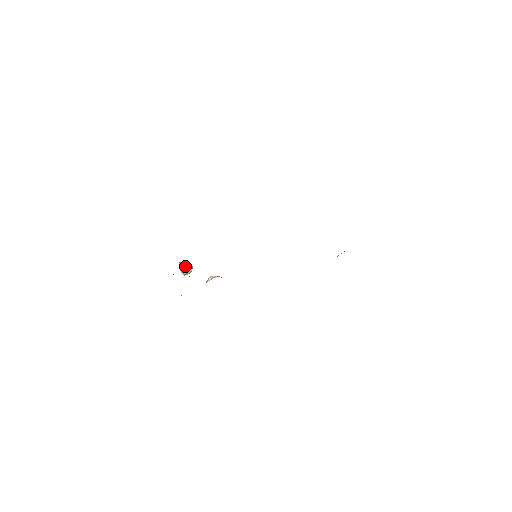
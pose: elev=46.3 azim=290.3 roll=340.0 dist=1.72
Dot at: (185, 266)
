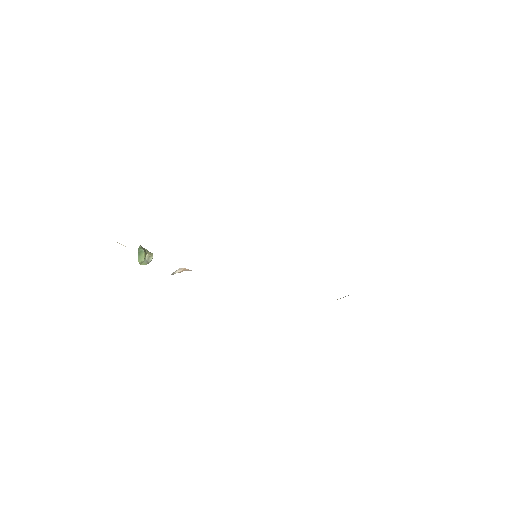
Dot at: (145, 252)
